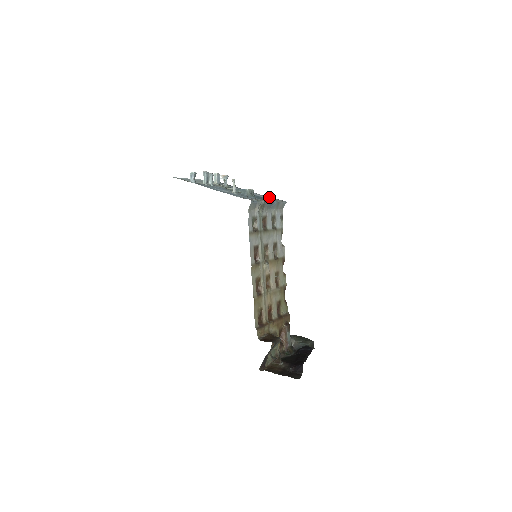
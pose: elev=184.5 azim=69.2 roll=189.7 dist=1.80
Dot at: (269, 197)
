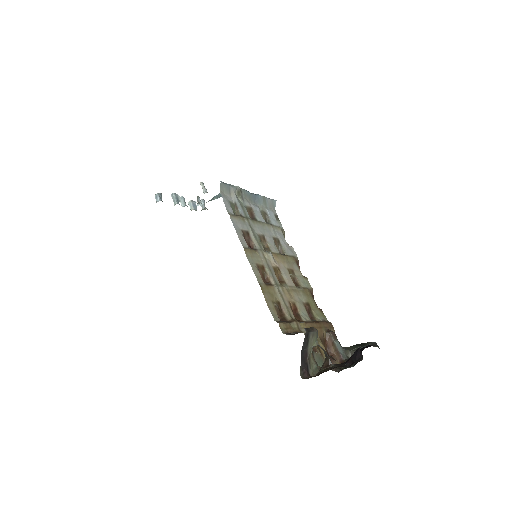
Dot at: occluded
